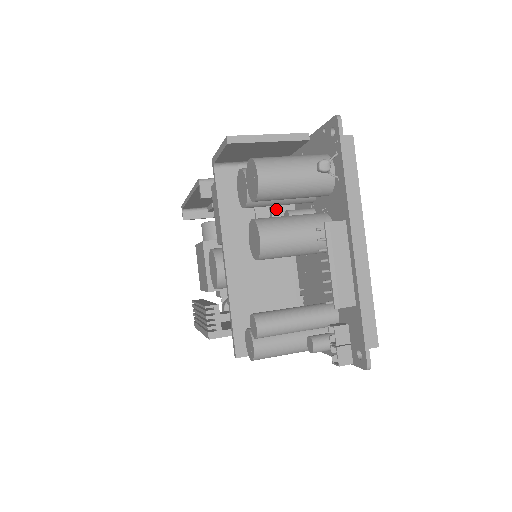
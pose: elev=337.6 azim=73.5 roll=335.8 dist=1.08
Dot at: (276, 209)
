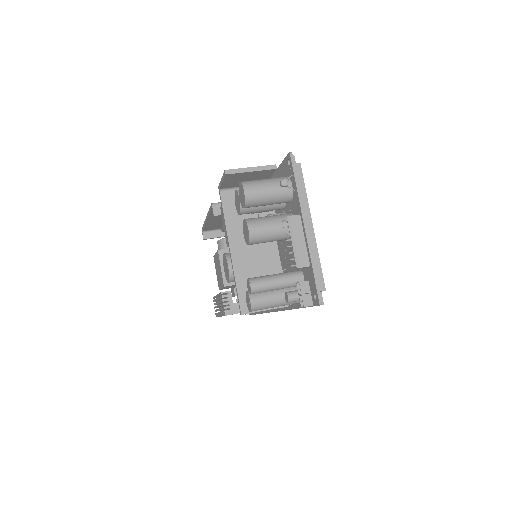
Dot at: (262, 216)
